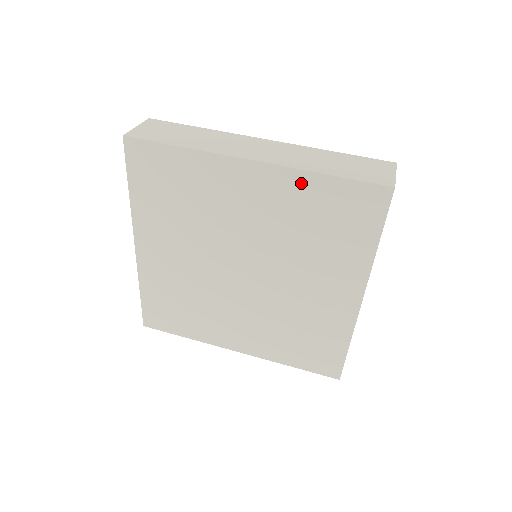
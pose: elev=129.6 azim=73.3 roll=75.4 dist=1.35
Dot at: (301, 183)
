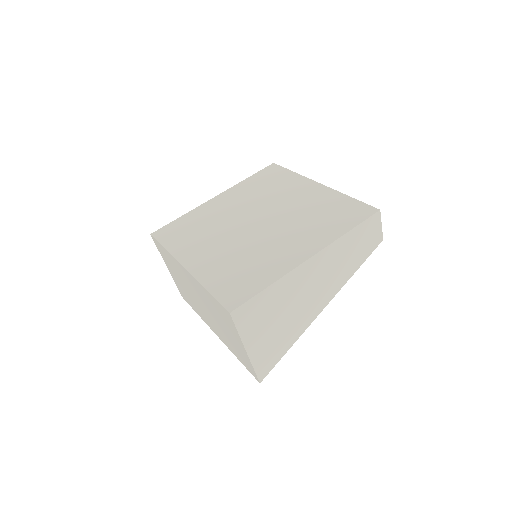
Dot at: (334, 196)
